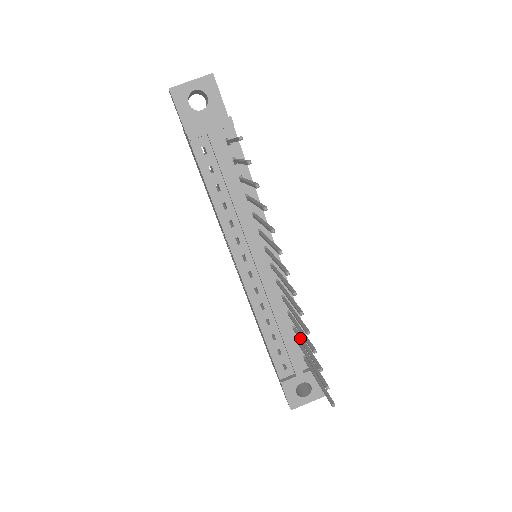
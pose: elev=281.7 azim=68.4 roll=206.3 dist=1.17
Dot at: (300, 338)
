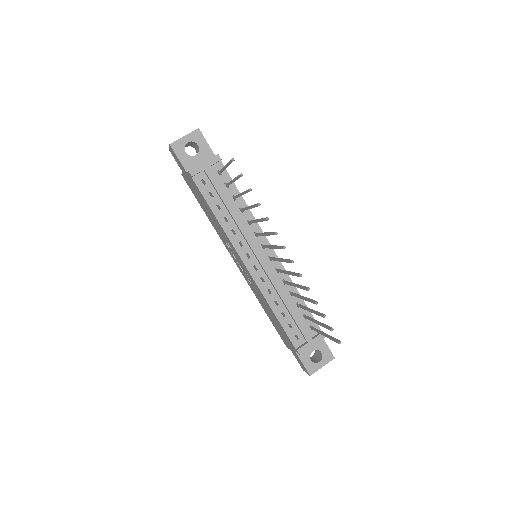
Dot at: (304, 307)
